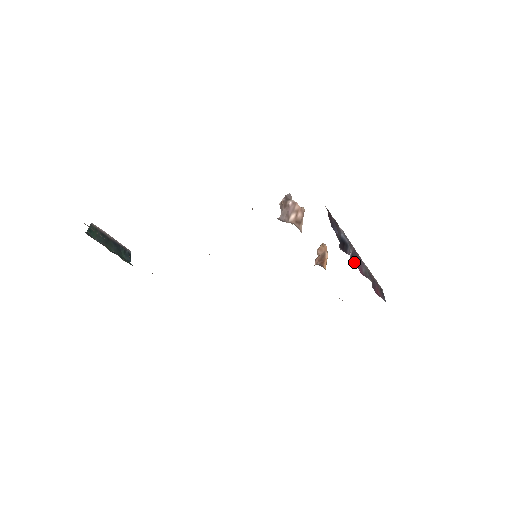
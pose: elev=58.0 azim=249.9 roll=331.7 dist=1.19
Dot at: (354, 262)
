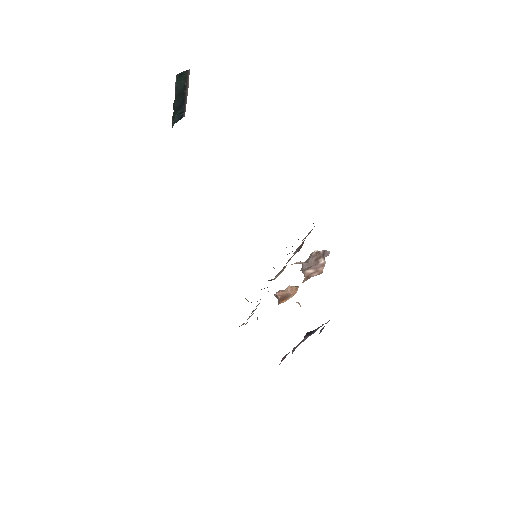
Dot at: occluded
